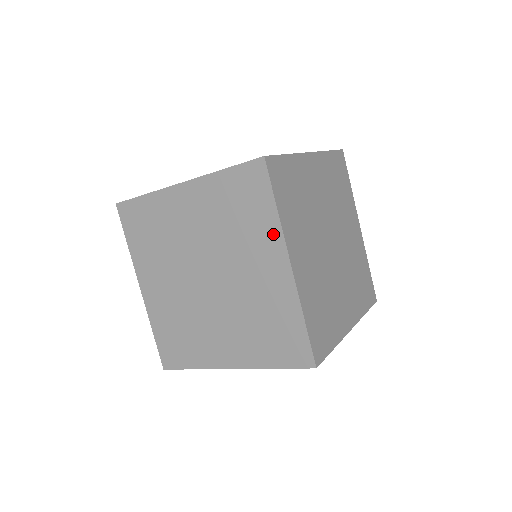
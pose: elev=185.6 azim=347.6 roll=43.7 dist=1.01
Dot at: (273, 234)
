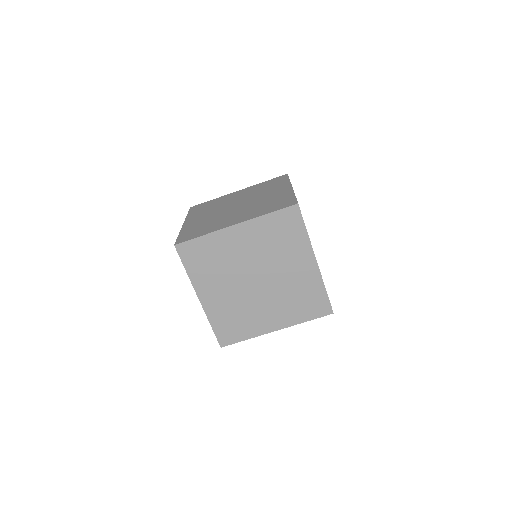
Dot at: (305, 246)
